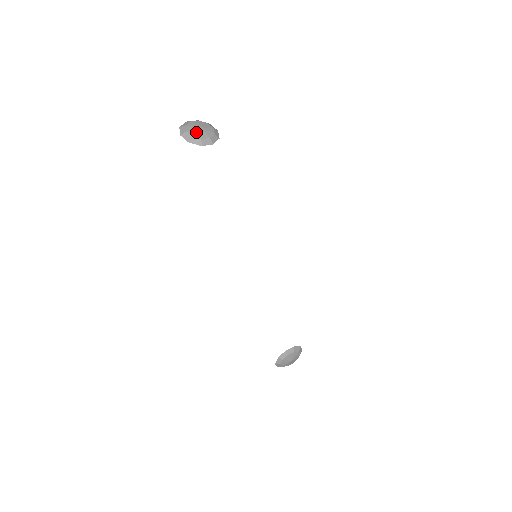
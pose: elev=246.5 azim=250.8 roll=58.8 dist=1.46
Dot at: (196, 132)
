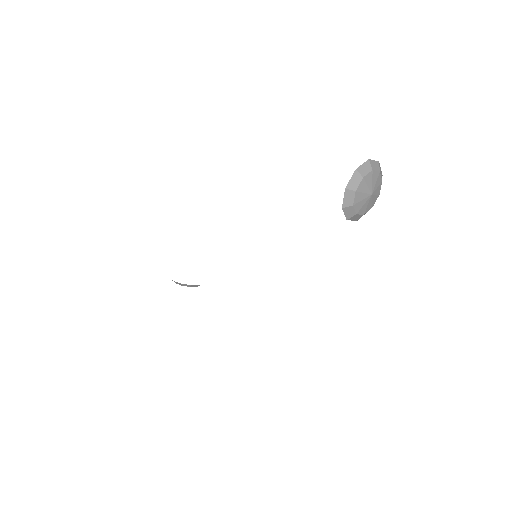
Dot at: (362, 200)
